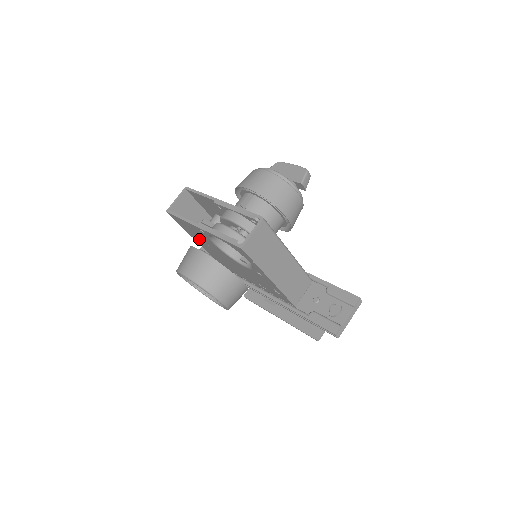
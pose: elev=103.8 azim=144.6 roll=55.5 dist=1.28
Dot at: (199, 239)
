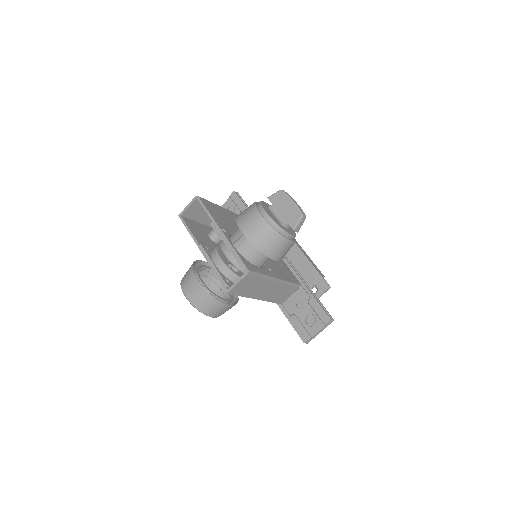
Dot at: occluded
